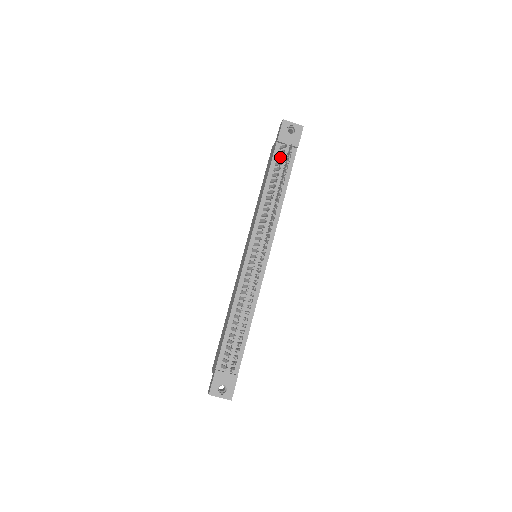
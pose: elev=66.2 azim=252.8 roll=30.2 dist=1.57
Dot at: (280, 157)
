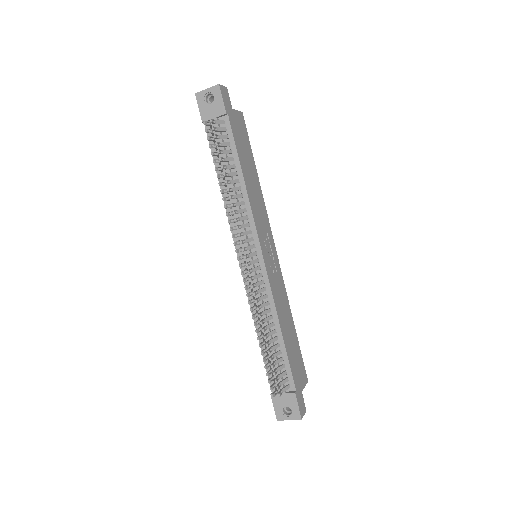
Dot at: (212, 140)
